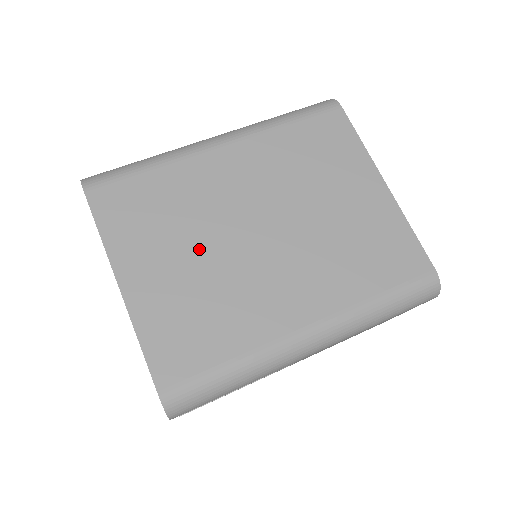
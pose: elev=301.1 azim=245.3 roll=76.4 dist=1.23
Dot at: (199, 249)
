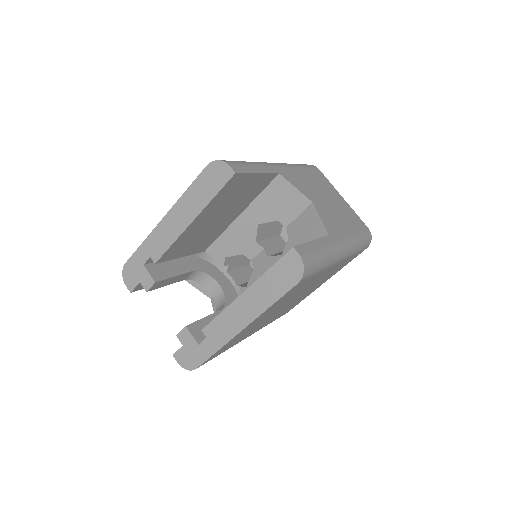
Dot at: occluded
